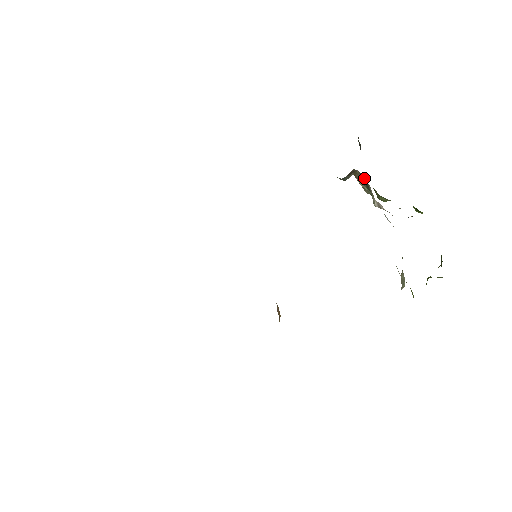
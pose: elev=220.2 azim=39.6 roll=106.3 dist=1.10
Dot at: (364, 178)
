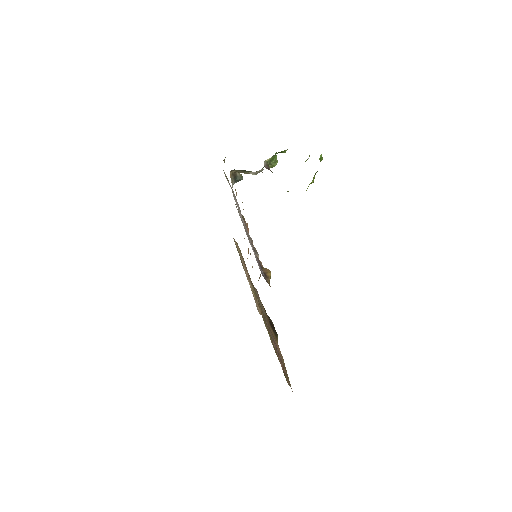
Dot at: (239, 170)
